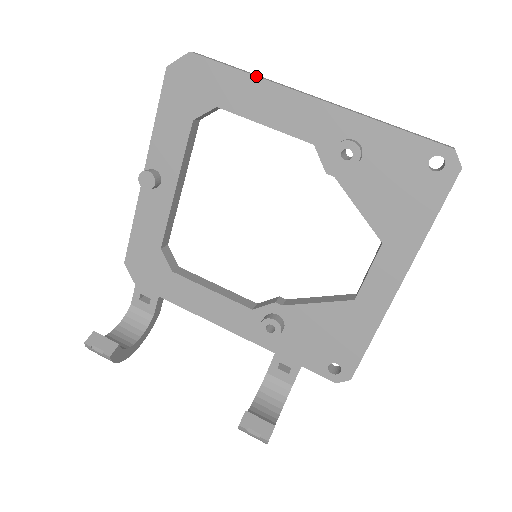
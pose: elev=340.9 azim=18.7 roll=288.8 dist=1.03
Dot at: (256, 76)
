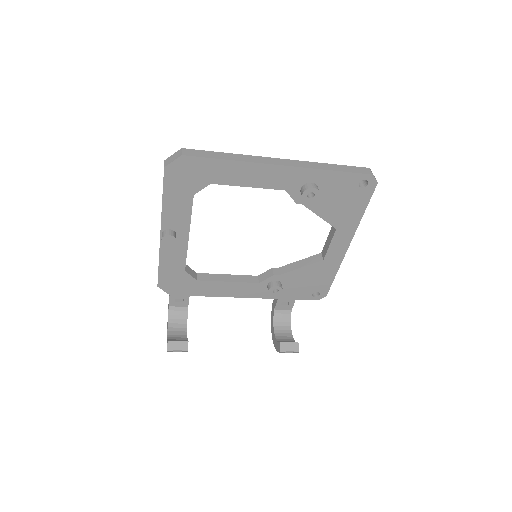
Dot at: (238, 161)
